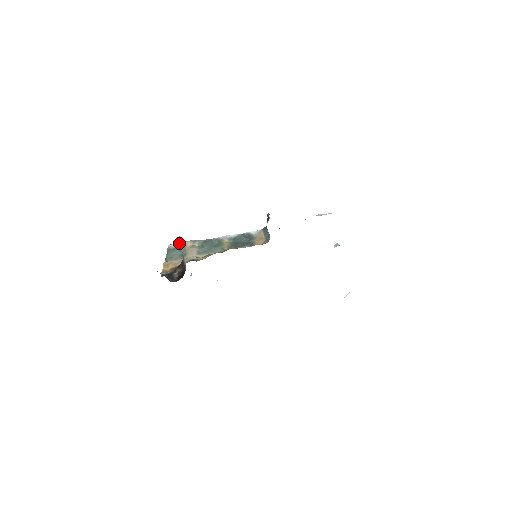
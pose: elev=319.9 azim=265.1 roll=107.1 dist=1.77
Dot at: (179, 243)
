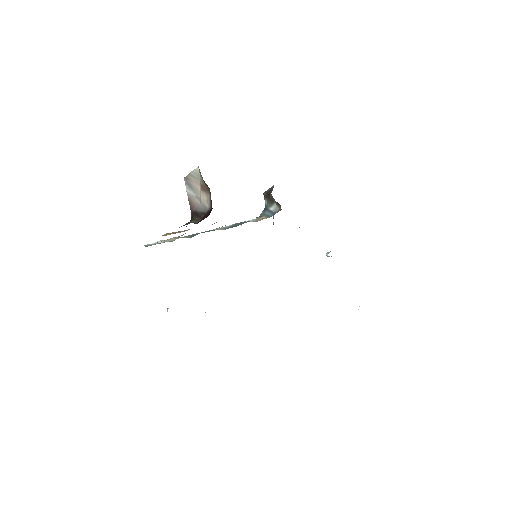
Dot at: (158, 241)
